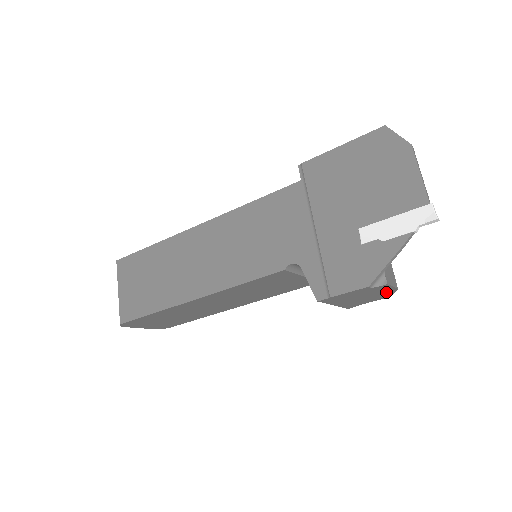
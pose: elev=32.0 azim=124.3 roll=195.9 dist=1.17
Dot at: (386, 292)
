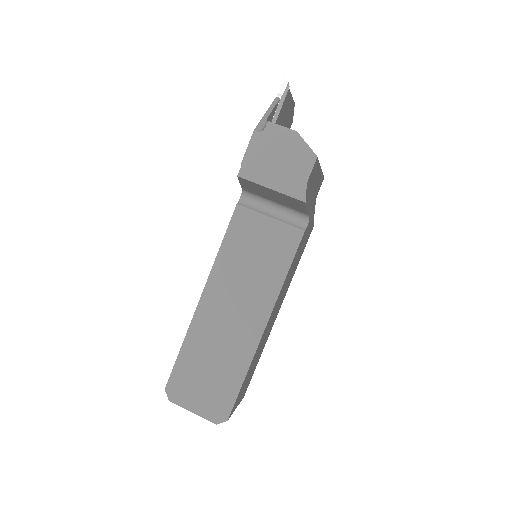
Dot at: (294, 143)
